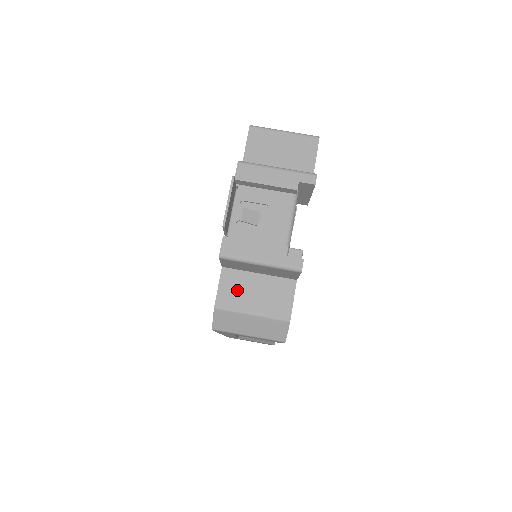
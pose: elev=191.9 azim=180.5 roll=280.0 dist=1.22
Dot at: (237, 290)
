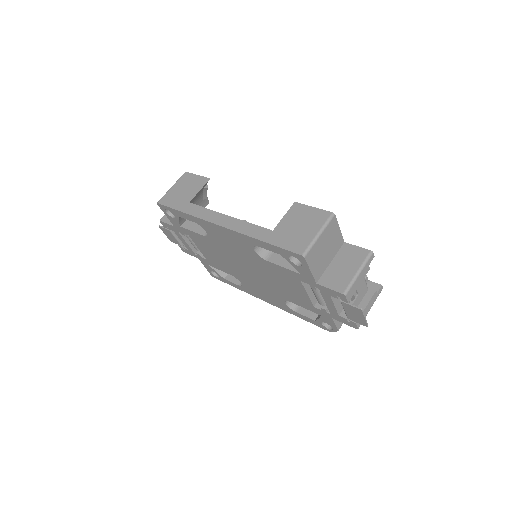
Dot at: occluded
